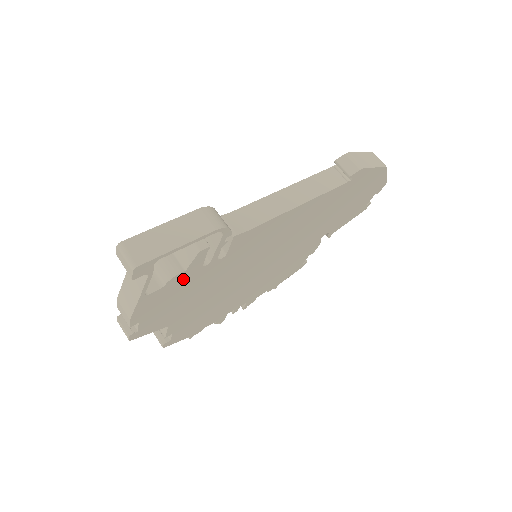
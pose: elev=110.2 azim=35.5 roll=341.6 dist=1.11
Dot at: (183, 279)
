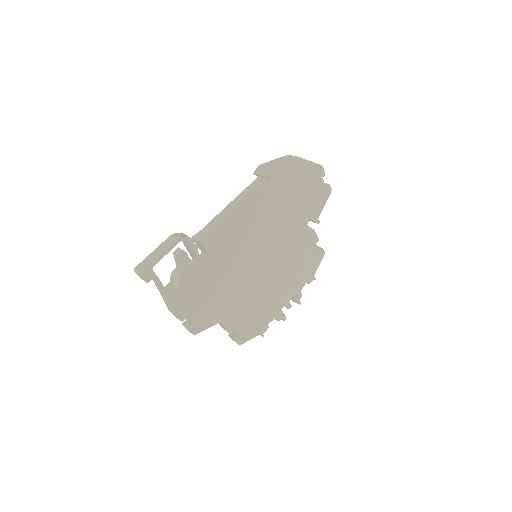
Dot at: (190, 279)
